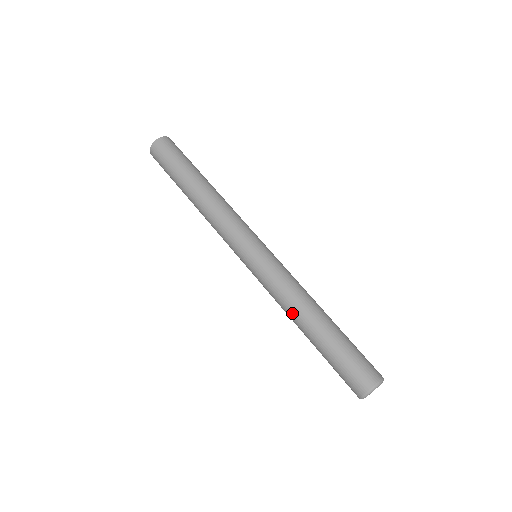
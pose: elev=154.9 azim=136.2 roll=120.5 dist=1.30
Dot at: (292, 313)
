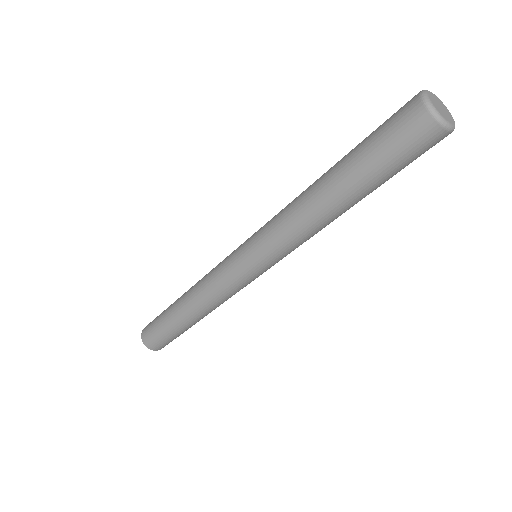
Dot at: (302, 200)
